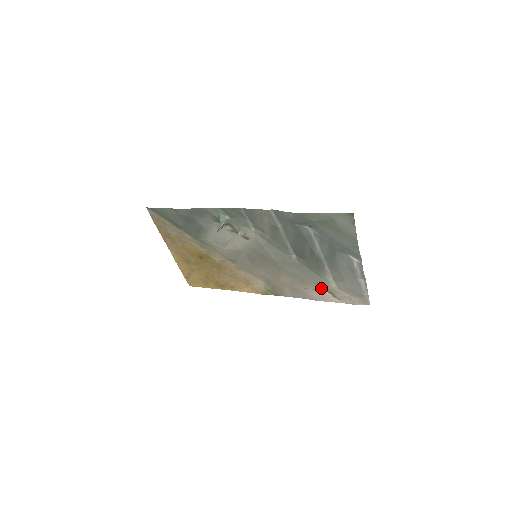
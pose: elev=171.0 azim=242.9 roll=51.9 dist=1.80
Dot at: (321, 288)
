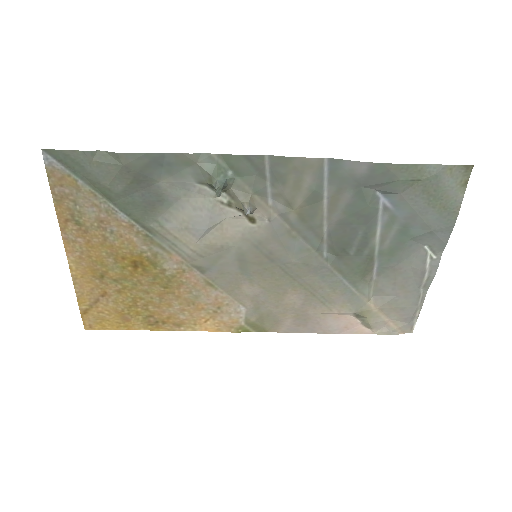
Dot at: (351, 310)
